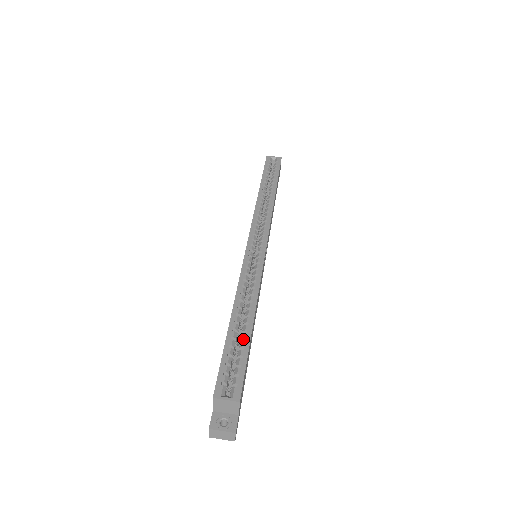
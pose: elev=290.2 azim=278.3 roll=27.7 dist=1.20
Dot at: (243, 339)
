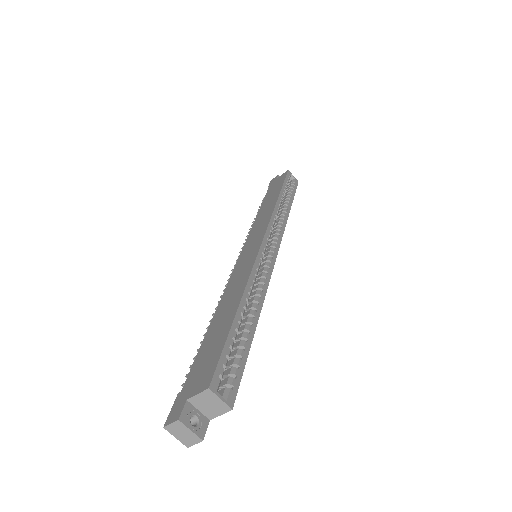
Dot at: (244, 338)
